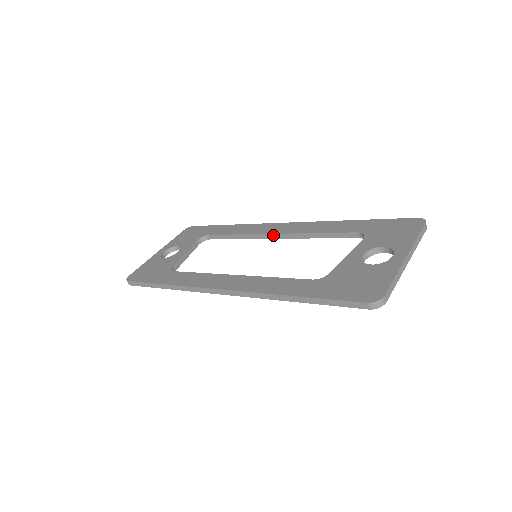
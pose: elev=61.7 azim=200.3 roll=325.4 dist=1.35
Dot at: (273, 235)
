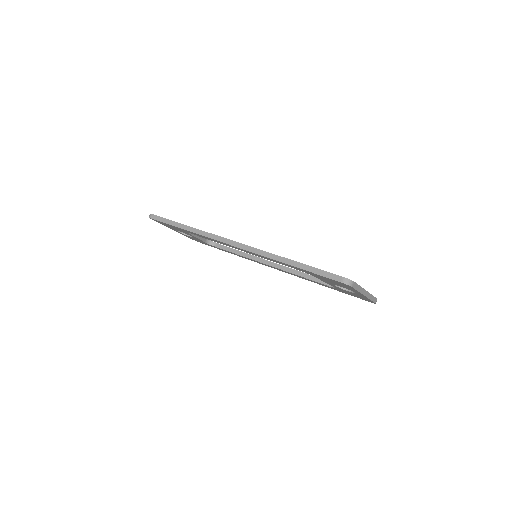
Dot at: (268, 262)
